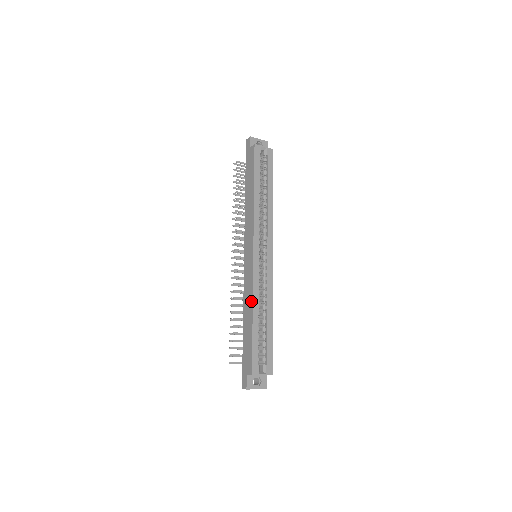
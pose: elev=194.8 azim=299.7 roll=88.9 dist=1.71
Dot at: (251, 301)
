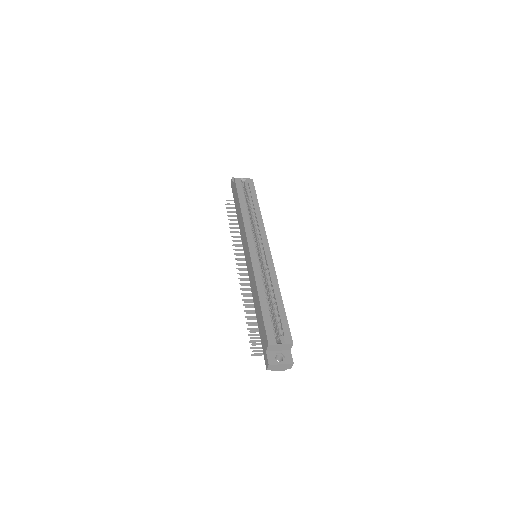
Dot at: (255, 285)
